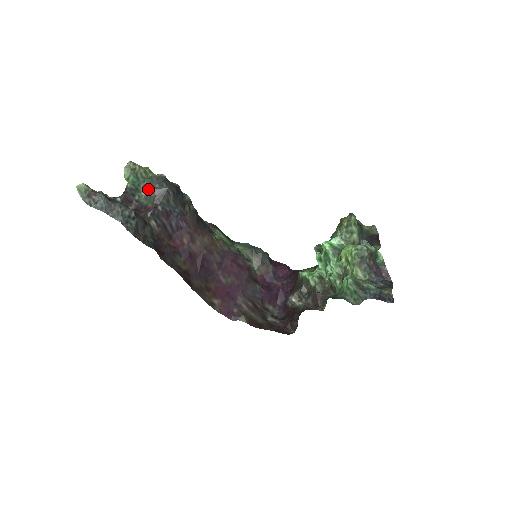
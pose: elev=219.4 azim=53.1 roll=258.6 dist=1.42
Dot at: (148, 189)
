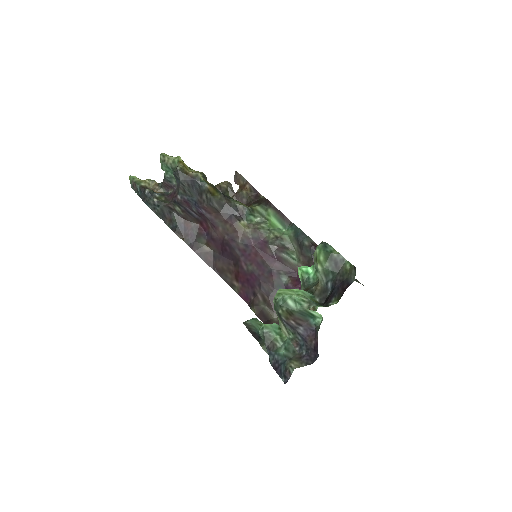
Dot at: occluded
